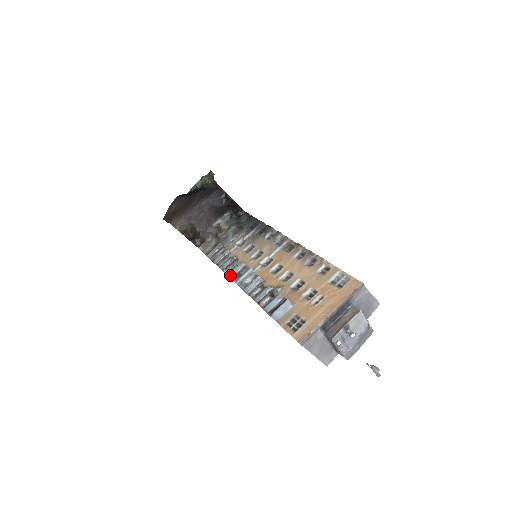
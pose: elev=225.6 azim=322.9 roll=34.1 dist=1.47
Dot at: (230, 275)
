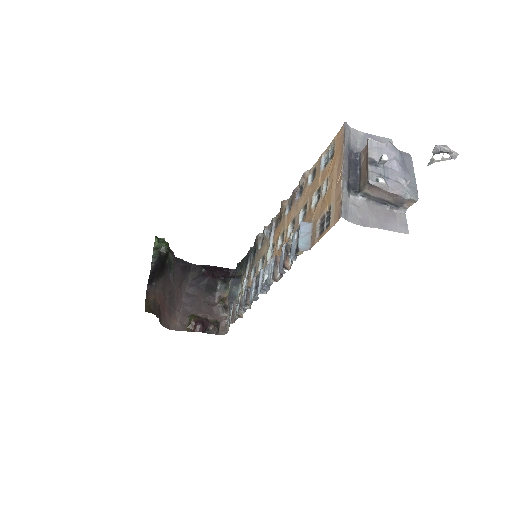
Dot at: (250, 299)
